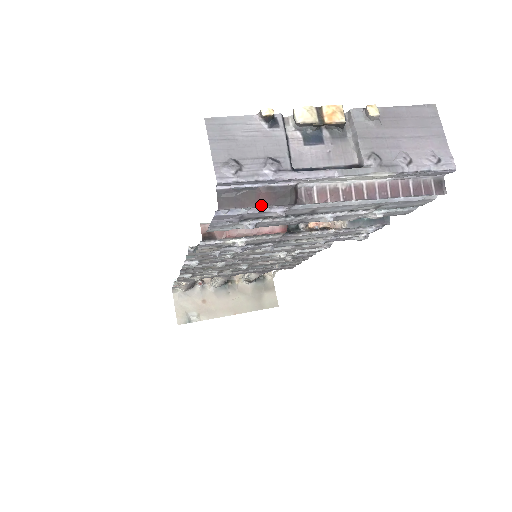
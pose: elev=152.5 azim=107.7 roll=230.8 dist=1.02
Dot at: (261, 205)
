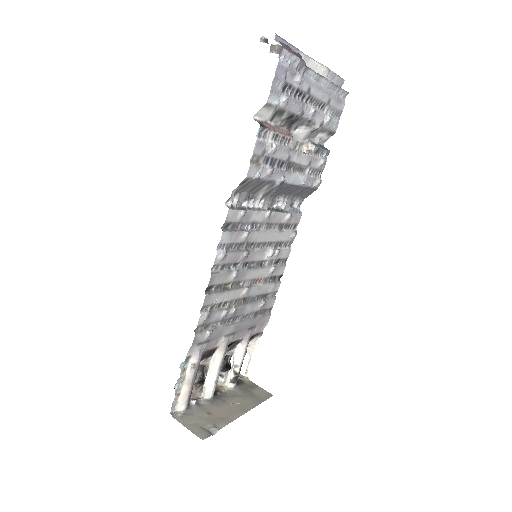
Dot at: (296, 56)
